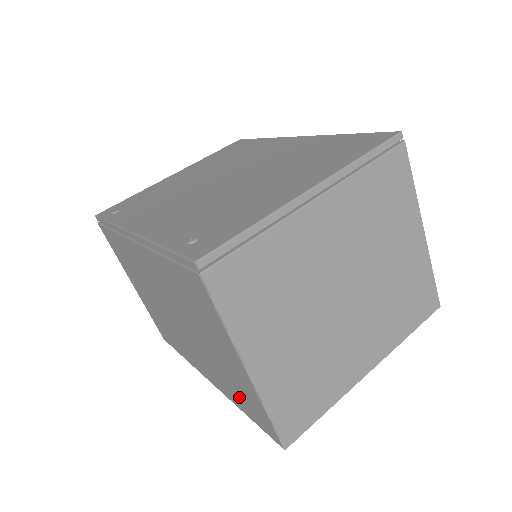
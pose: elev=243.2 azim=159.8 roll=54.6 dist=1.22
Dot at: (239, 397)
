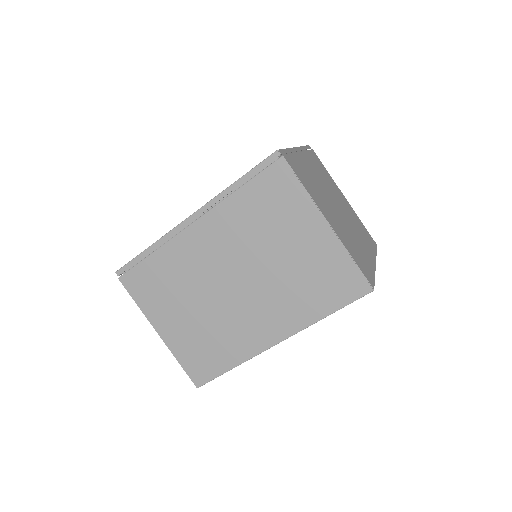
Dot at: (319, 293)
